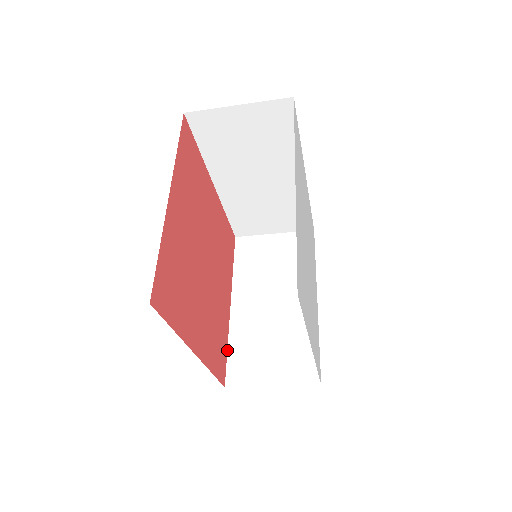
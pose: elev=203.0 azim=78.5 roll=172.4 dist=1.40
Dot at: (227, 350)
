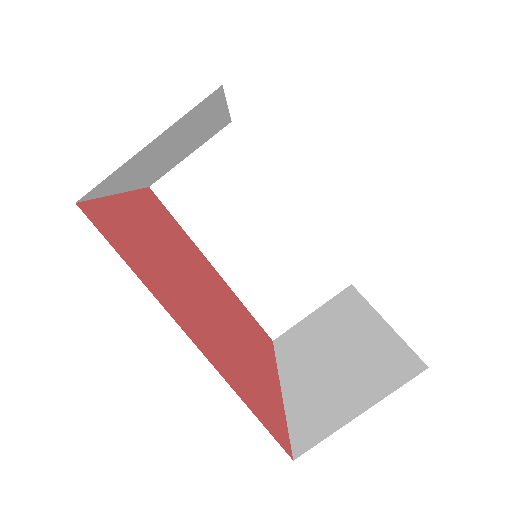
Dot at: (286, 423)
